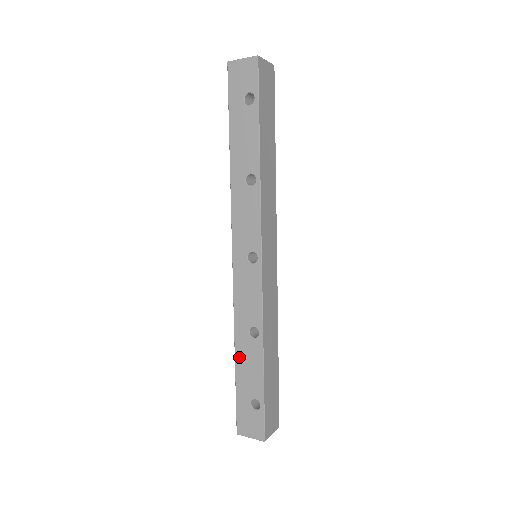
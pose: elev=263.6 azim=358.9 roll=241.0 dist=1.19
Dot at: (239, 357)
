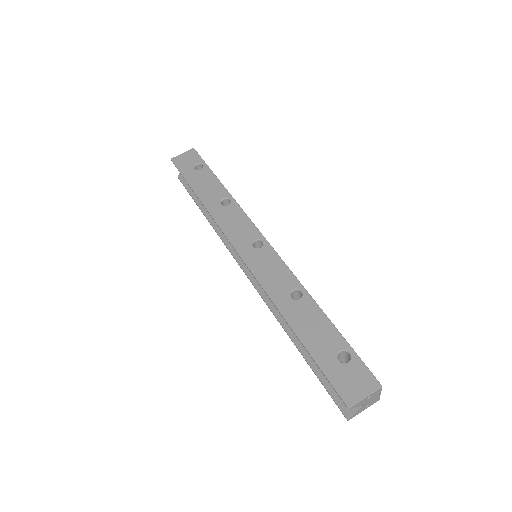
Dot at: (296, 325)
